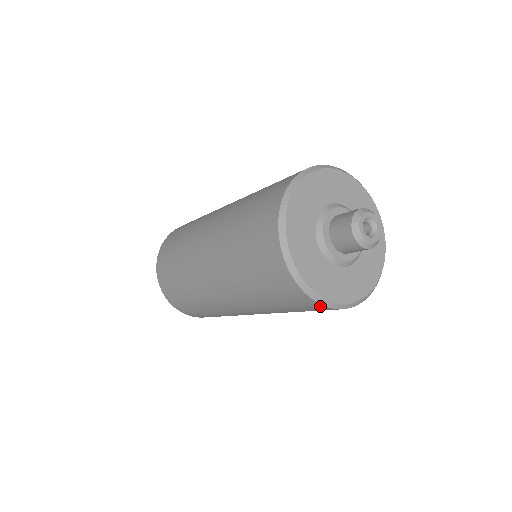
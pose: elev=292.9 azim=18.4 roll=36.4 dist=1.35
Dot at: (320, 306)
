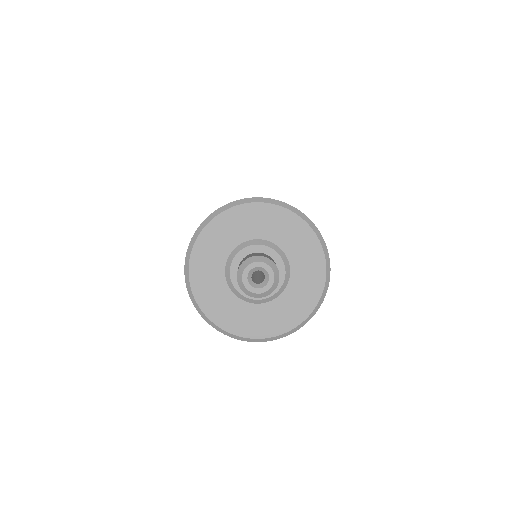
Dot at: (204, 317)
